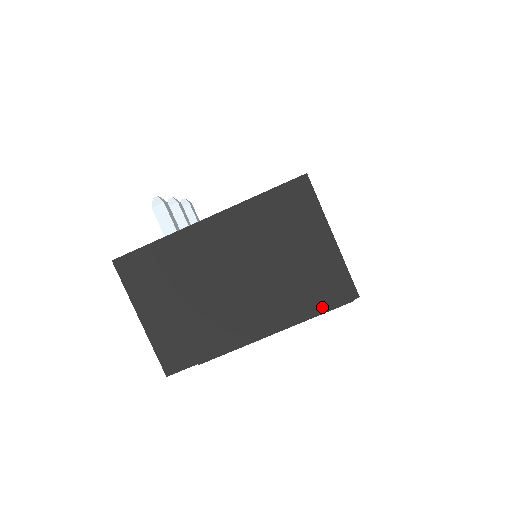
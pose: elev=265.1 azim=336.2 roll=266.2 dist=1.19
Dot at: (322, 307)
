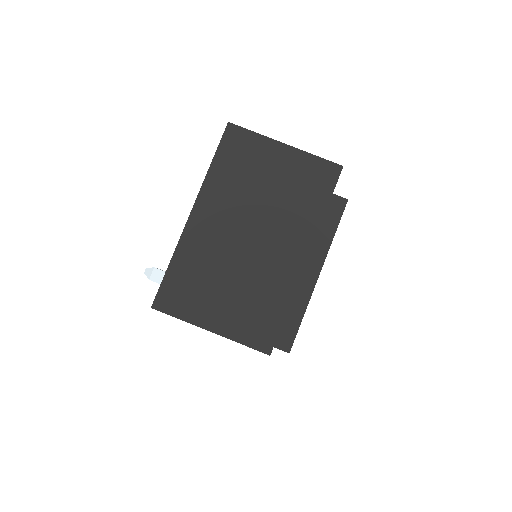
Dot at: (326, 197)
